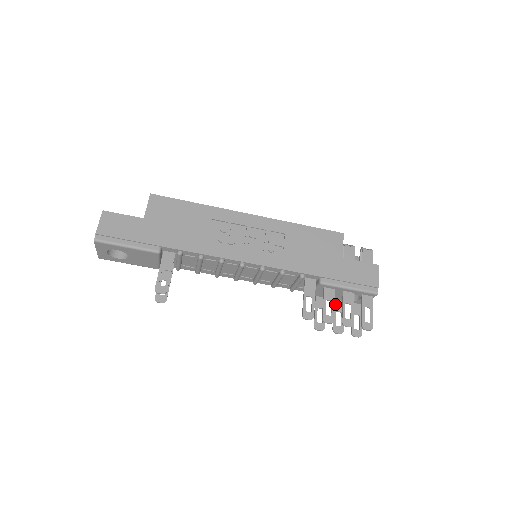
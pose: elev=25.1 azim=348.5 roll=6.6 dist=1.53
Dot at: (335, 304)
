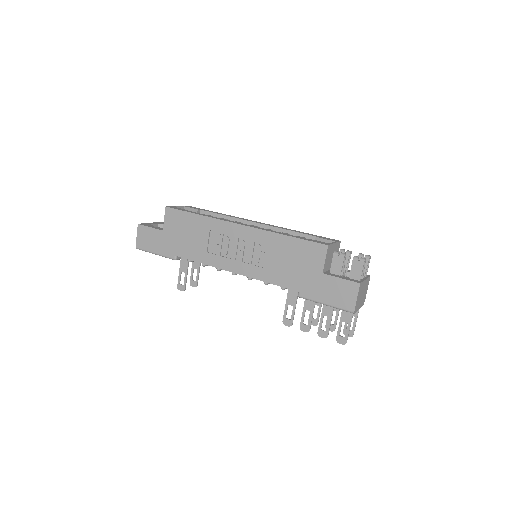
Dot at: occluded
